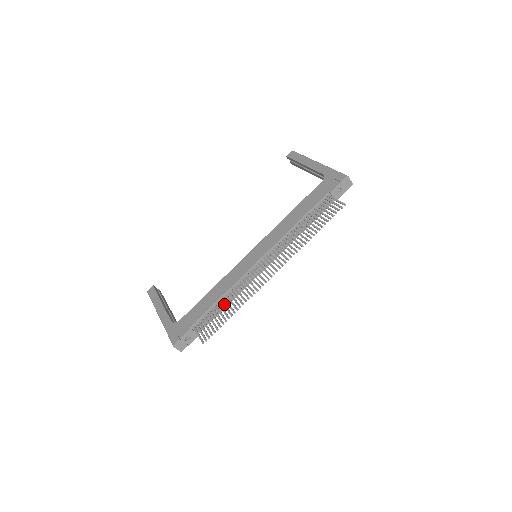
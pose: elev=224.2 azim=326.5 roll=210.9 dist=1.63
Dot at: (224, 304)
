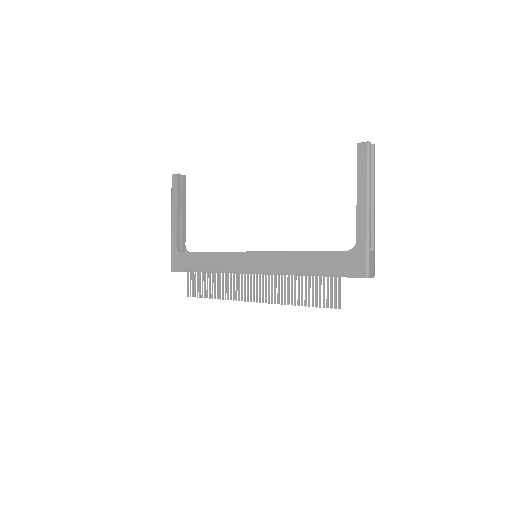
Dot at: (212, 279)
